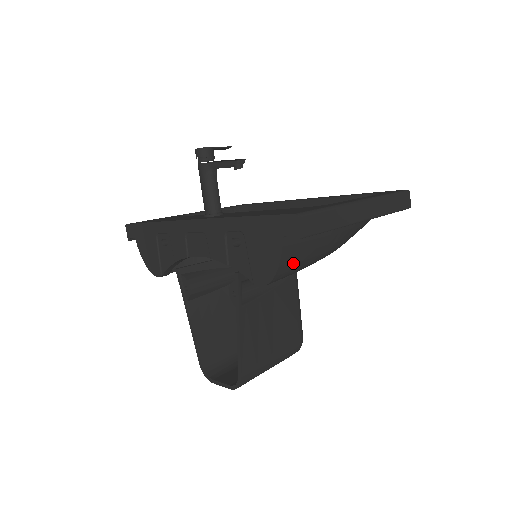
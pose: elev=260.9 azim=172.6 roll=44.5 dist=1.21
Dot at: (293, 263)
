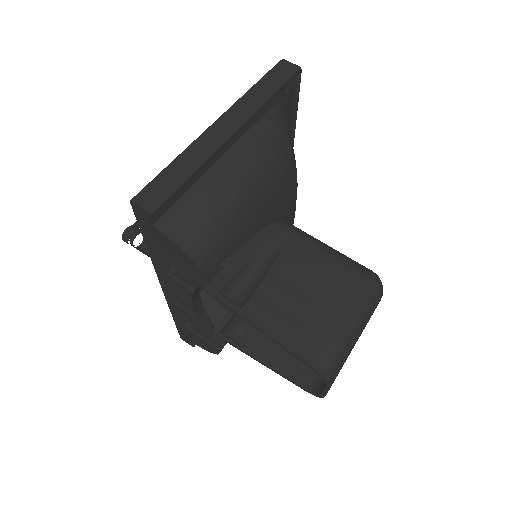
Dot at: (201, 233)
